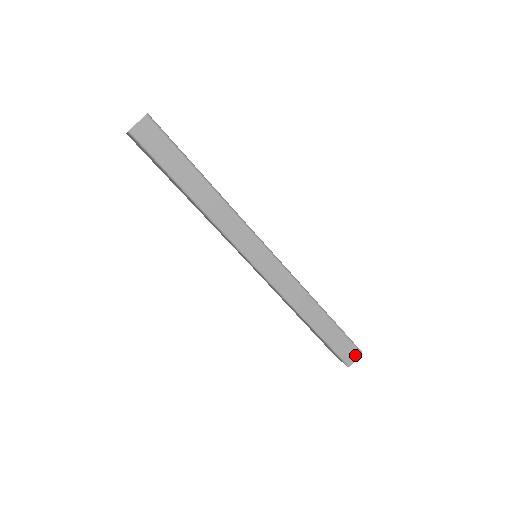
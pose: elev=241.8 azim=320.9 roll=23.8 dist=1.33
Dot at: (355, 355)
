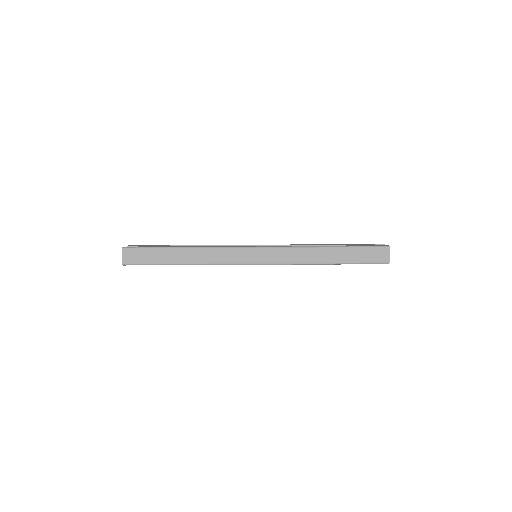
Dot at: (385, 252)
